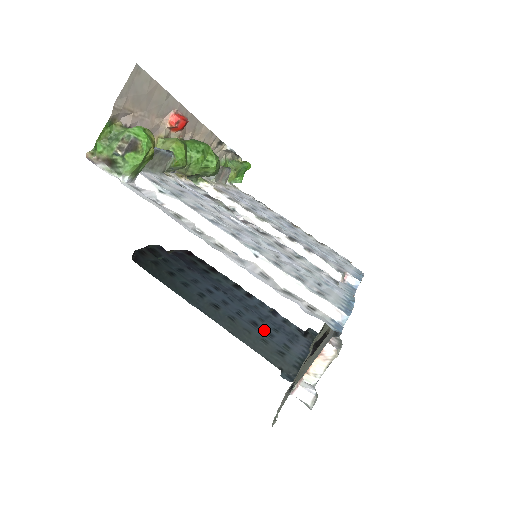
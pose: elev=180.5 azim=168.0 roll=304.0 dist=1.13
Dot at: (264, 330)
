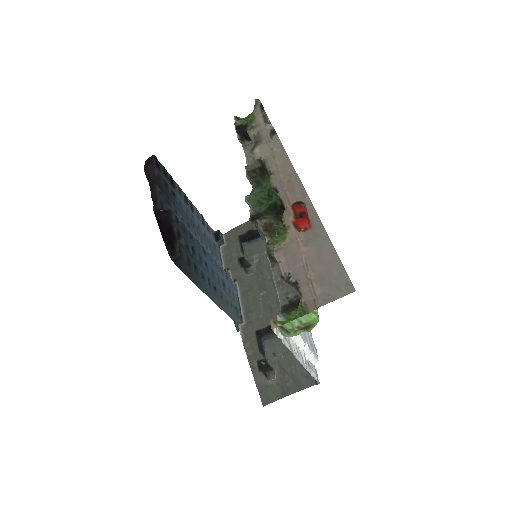
Dot at: (226, 286)
